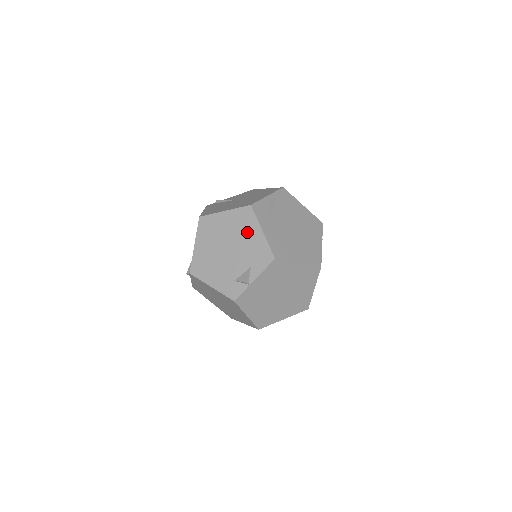
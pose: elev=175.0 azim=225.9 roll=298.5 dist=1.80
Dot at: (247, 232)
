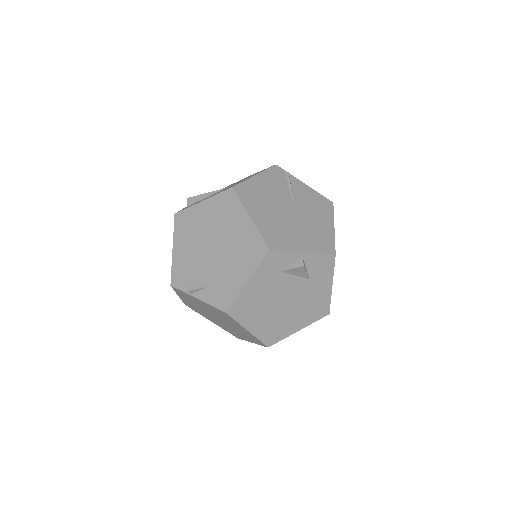
Dot at: (239, 262)
